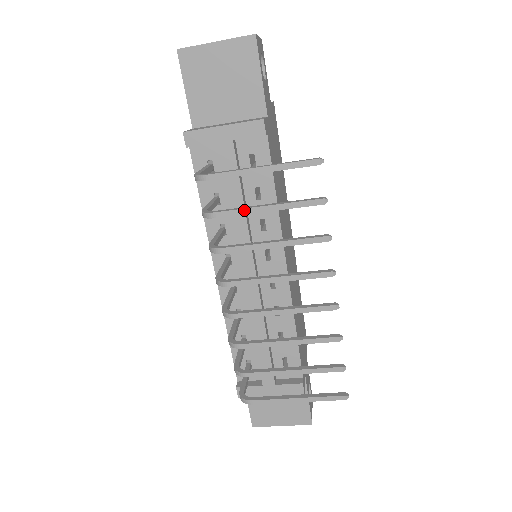
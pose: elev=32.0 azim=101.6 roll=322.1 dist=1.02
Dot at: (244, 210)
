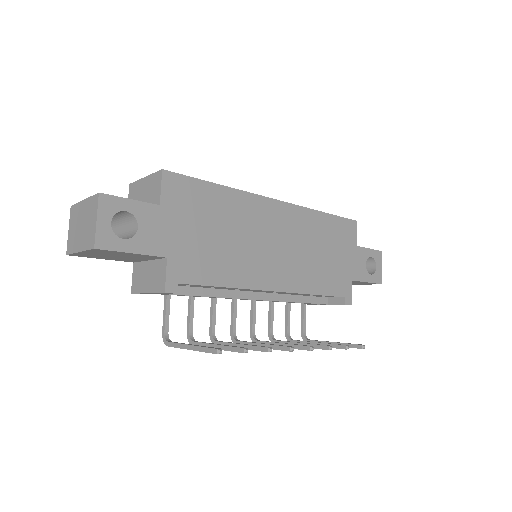
Dot at: occluded
